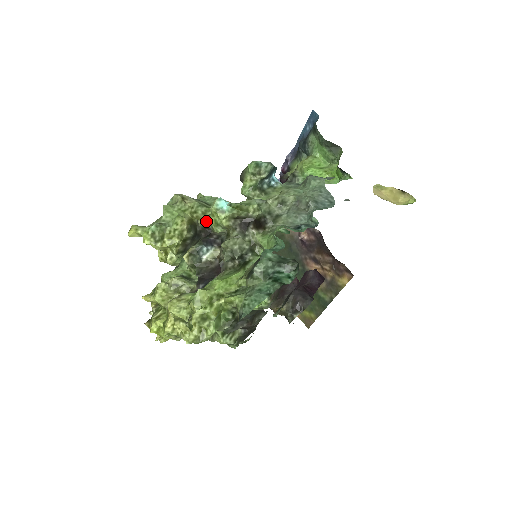
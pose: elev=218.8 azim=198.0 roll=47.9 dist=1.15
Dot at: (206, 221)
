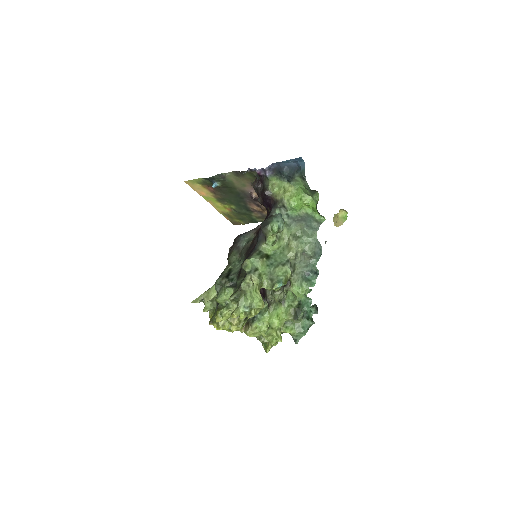
Dot at: occluded
